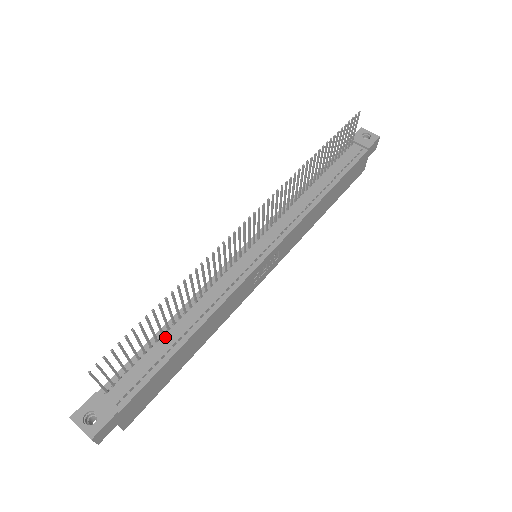
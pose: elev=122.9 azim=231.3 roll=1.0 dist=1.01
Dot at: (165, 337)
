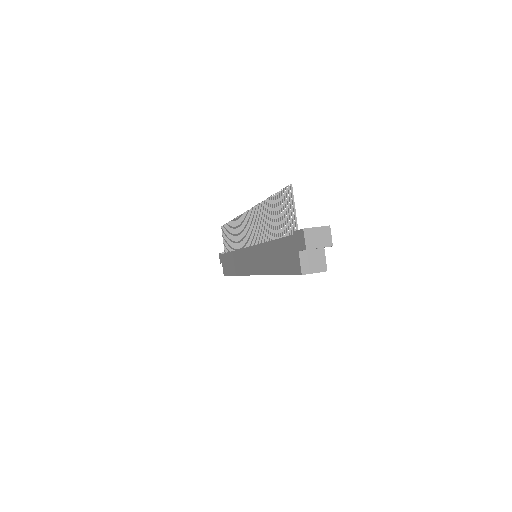
Dot at: occluded
